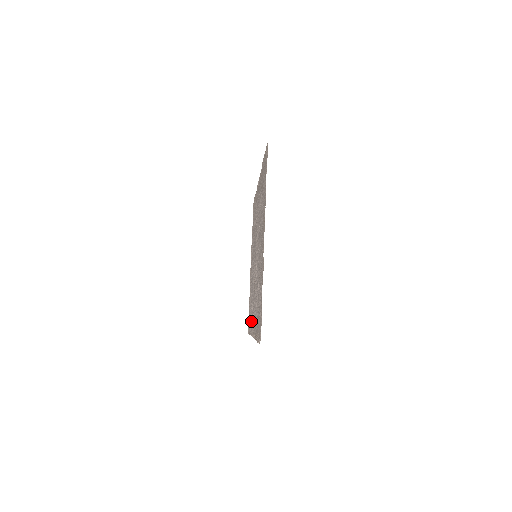
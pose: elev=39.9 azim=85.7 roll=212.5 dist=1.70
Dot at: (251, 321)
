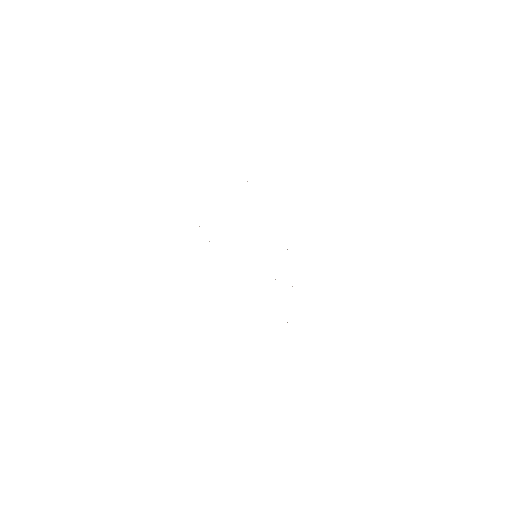
Dot at: occluded
